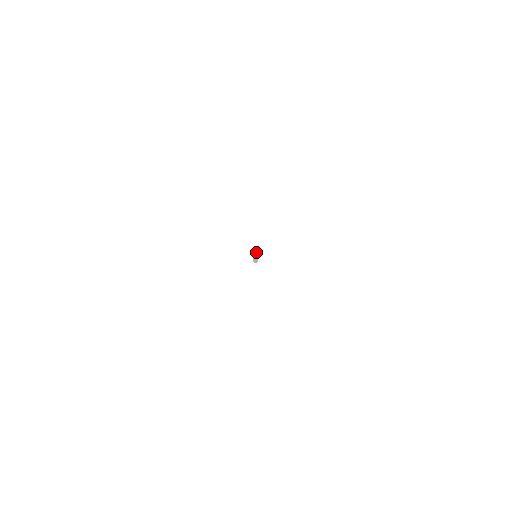
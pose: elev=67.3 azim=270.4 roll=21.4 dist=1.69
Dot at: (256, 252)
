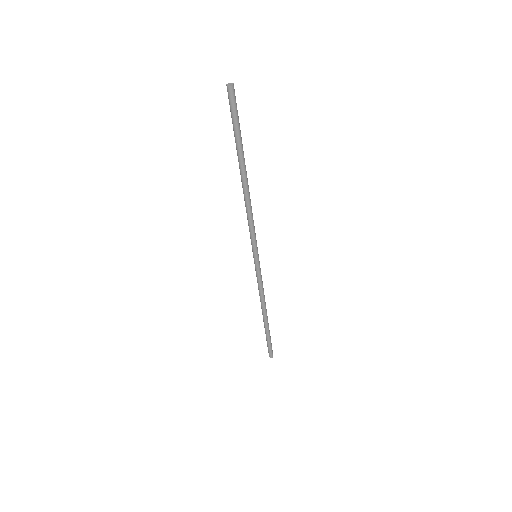
Dot at: occluded
